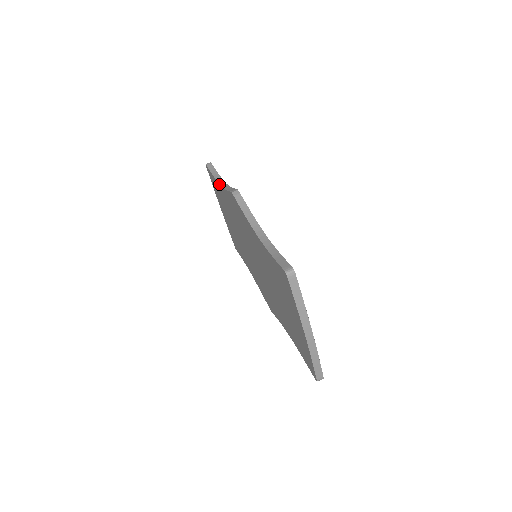
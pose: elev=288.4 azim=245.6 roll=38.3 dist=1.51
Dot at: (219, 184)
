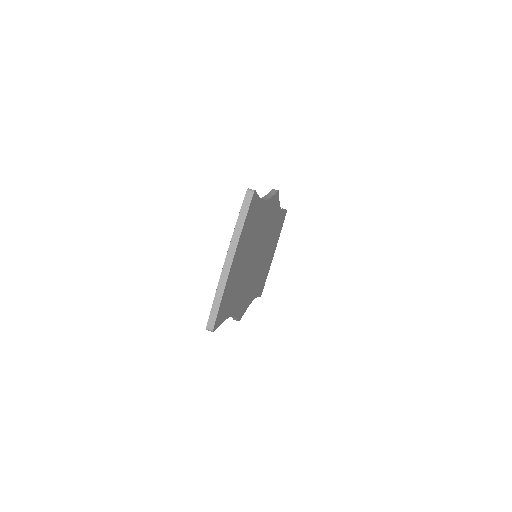
Dot at: occluded
